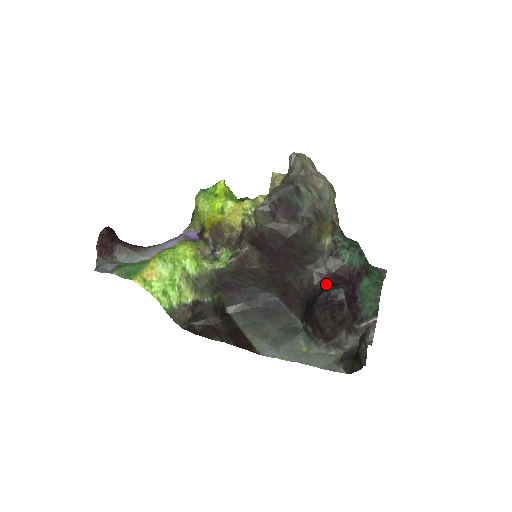
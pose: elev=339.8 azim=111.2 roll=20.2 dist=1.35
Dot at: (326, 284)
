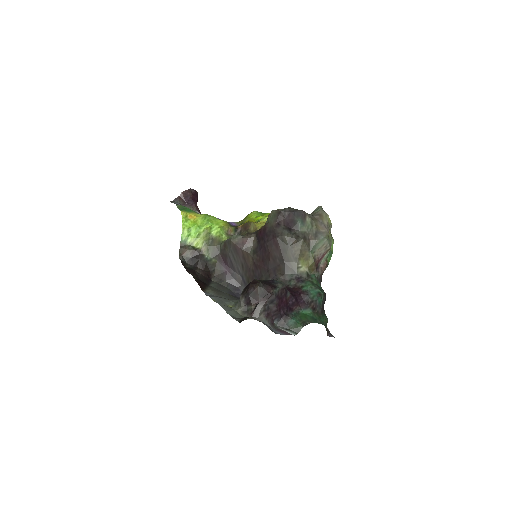
Dot at: occluded
